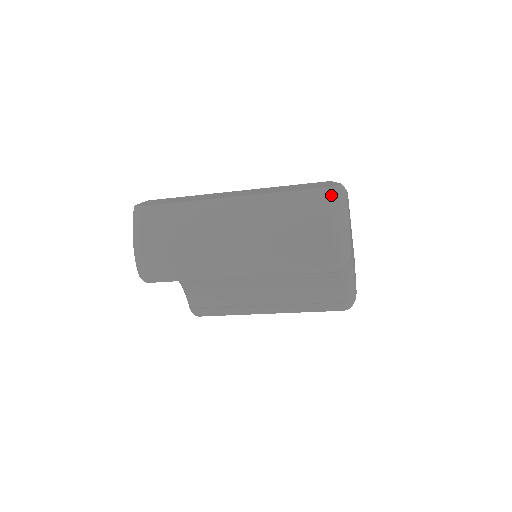
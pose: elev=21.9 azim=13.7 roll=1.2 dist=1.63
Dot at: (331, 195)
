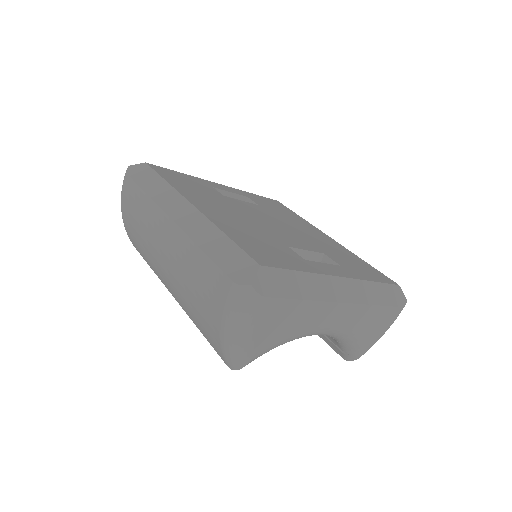
Dot at: (229, 294)
